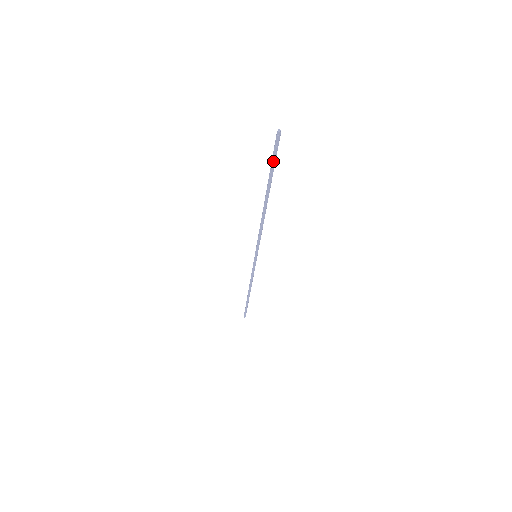
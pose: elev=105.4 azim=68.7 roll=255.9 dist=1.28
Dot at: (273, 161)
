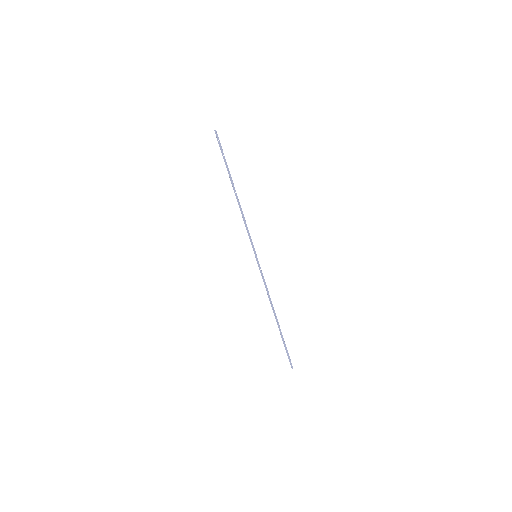
Dot at: (222, 152)
